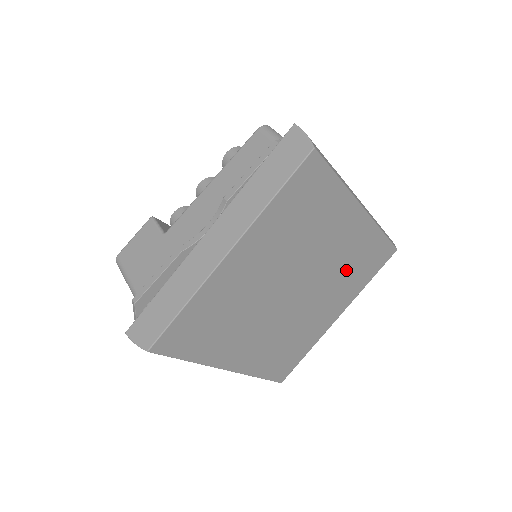
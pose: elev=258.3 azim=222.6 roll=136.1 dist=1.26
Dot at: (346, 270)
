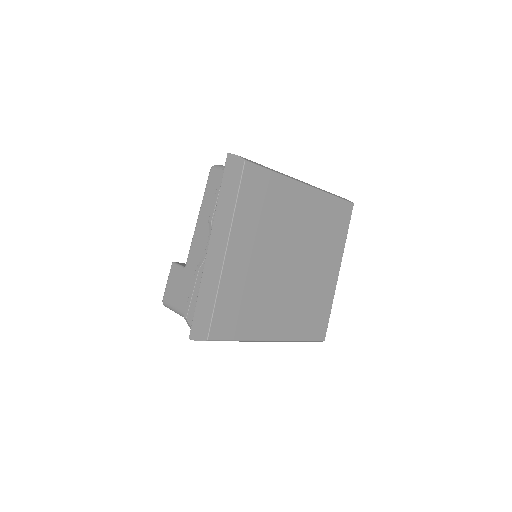
Dot at: (321, 233)
